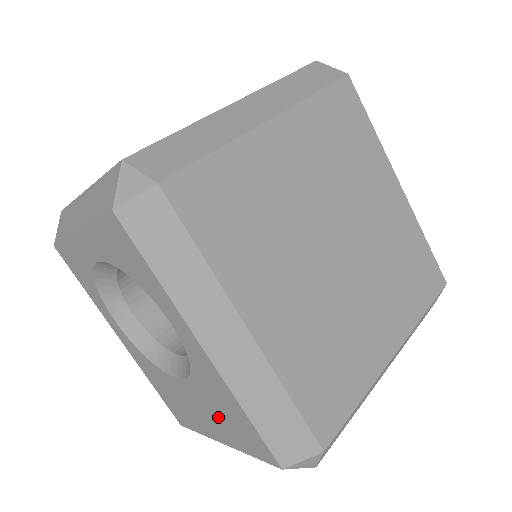
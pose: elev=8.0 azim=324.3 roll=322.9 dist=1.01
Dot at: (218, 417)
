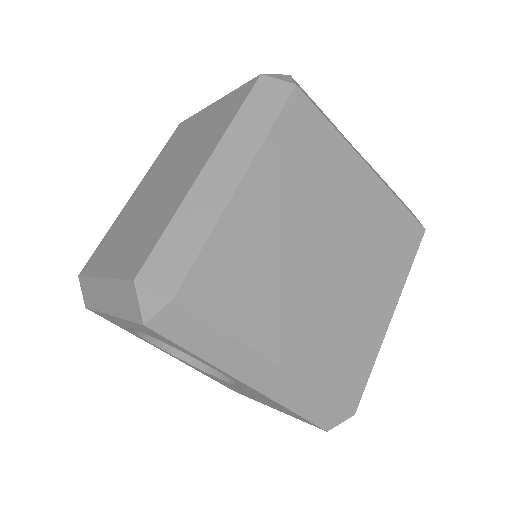
Dot at: (268, 403)
